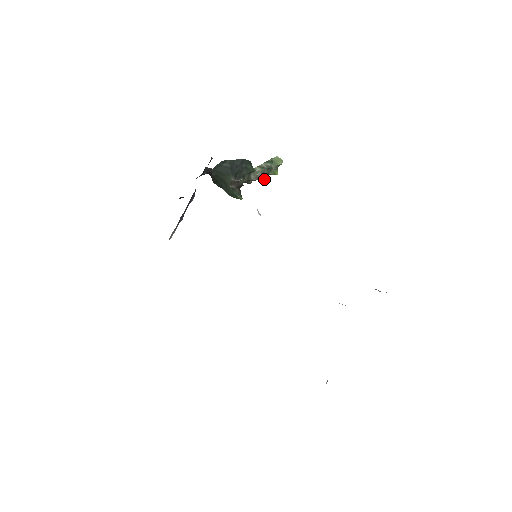
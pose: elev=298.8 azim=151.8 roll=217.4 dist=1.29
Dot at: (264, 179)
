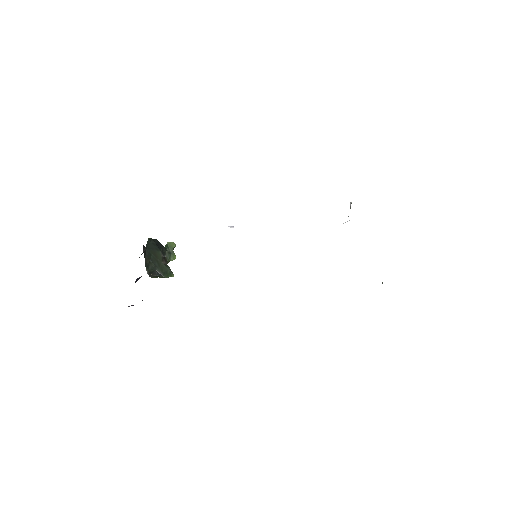
Dot at: occluded
